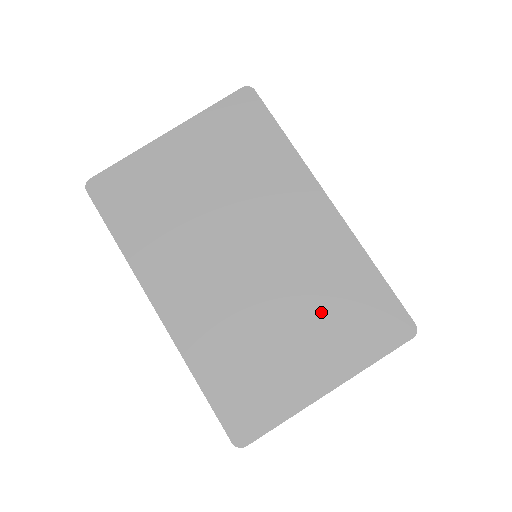
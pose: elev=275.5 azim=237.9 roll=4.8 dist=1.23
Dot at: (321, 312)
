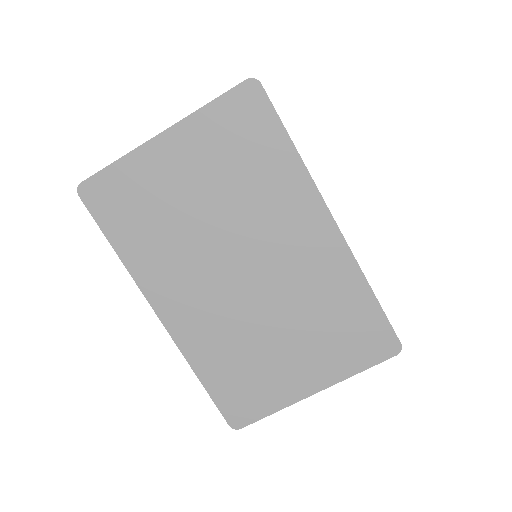
Dot at: (314, 328)
